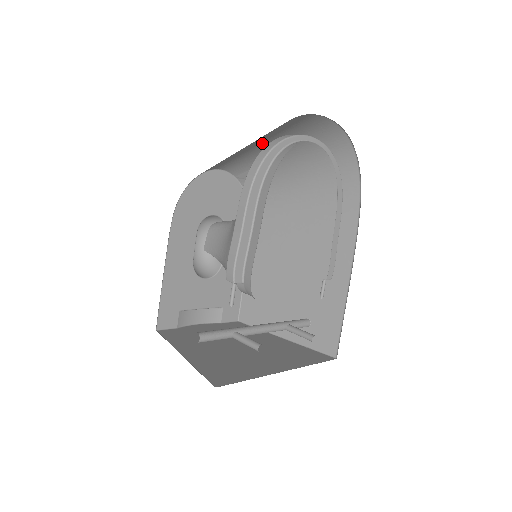
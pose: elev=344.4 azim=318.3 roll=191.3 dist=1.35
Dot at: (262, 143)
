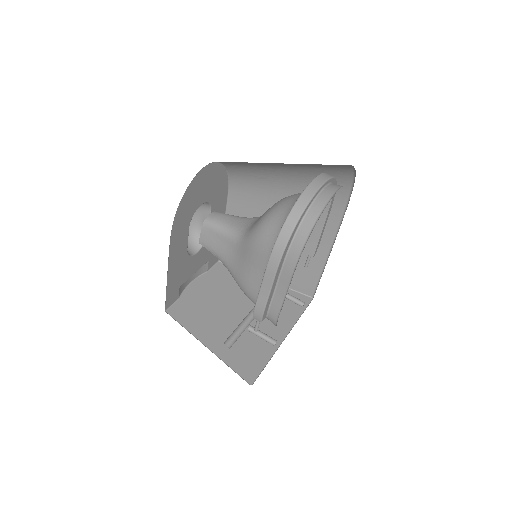
Dot at: occluded
